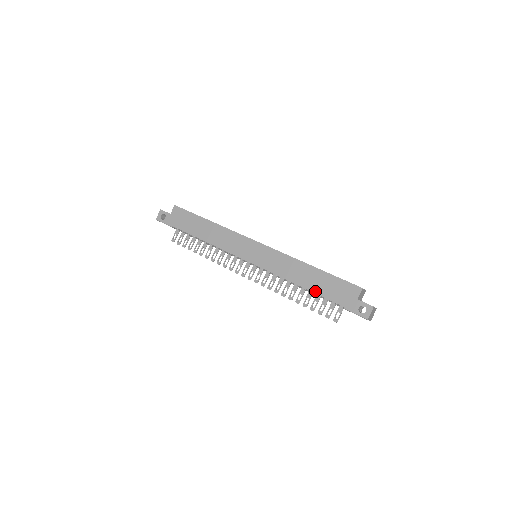
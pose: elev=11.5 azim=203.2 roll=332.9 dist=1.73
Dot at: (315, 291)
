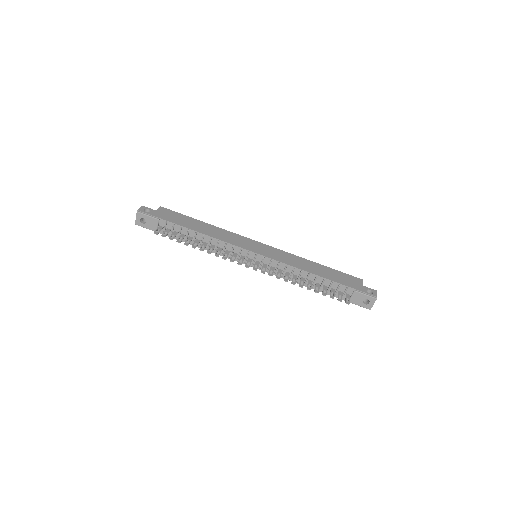
Dot at: (327, 277)
